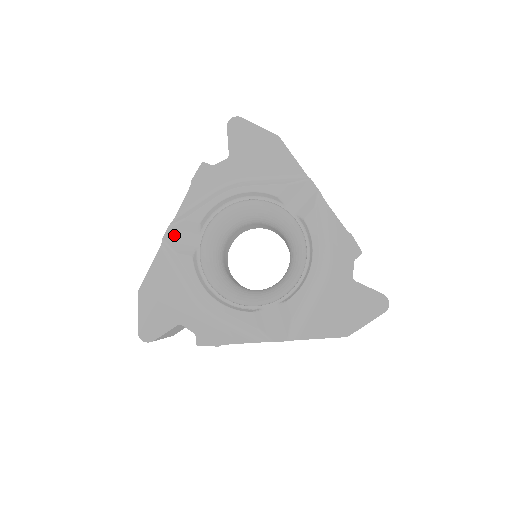
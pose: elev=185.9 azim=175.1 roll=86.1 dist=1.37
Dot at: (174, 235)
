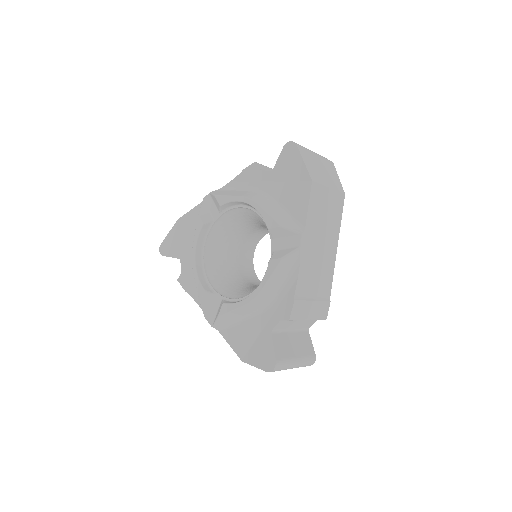
Dot at: (209, 201)
